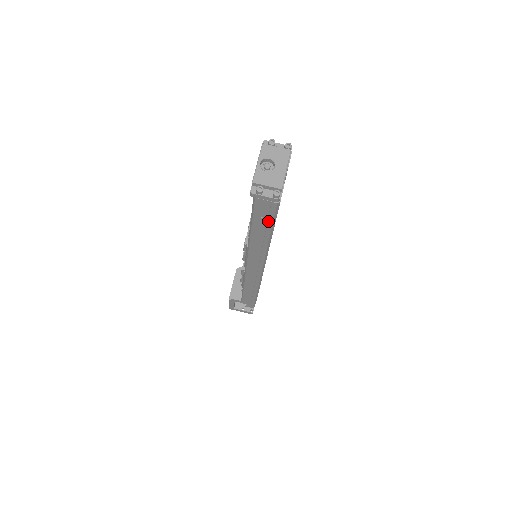
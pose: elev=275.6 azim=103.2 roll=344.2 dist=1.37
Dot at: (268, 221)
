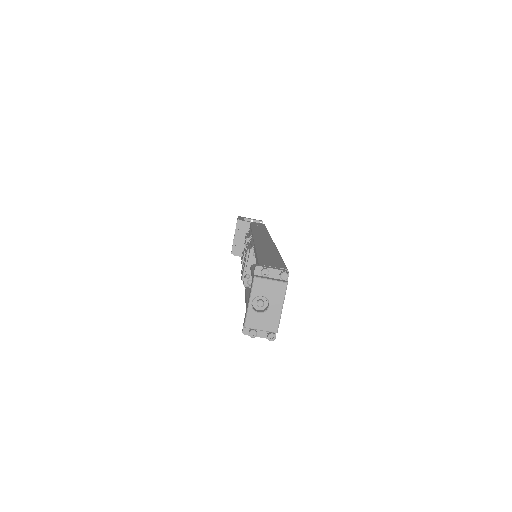
Dot at: occluded
